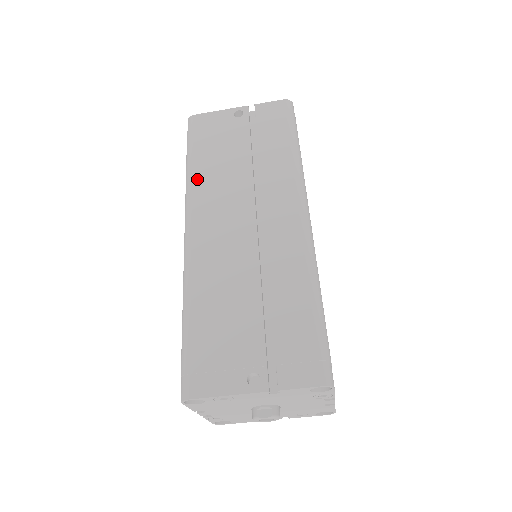
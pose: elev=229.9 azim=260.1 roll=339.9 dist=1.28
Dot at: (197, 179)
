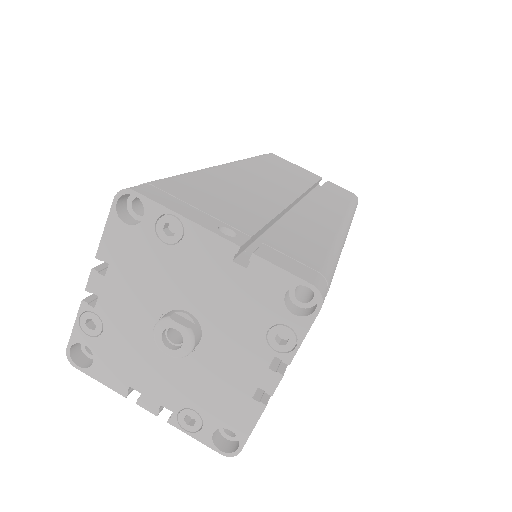
Dot at: (256, 161)
